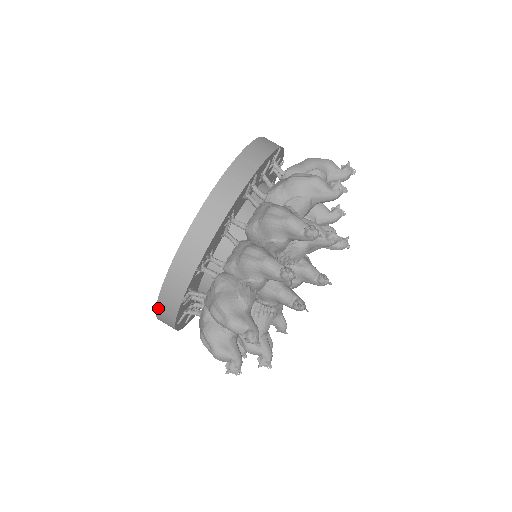
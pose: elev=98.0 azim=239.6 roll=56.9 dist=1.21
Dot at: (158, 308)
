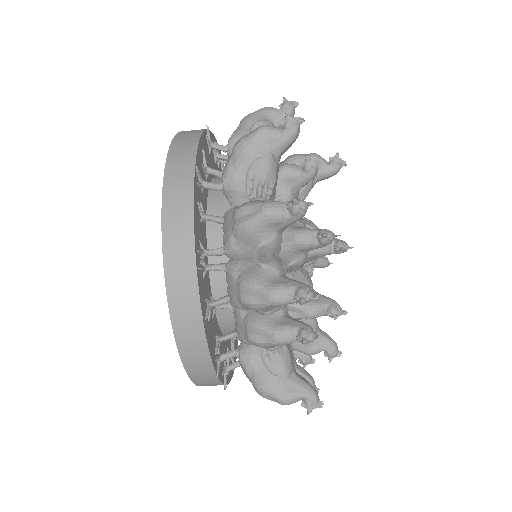
Dot at: occluded
